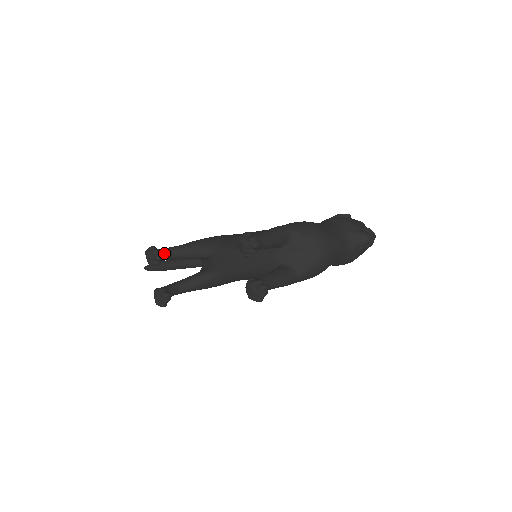
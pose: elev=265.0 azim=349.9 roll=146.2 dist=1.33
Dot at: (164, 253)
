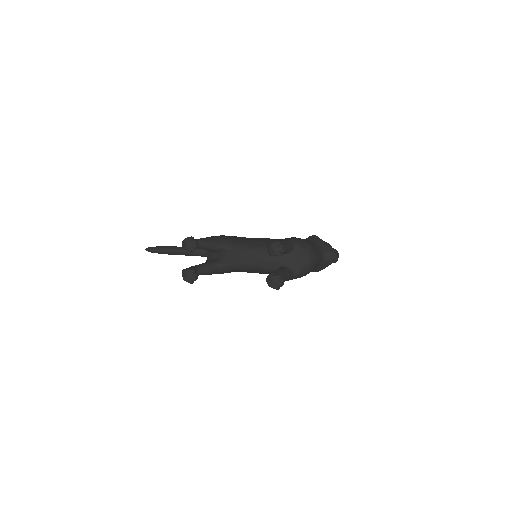
Dot at: occluded
